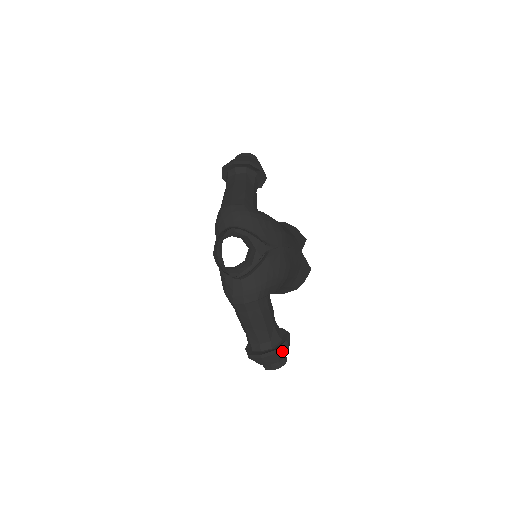
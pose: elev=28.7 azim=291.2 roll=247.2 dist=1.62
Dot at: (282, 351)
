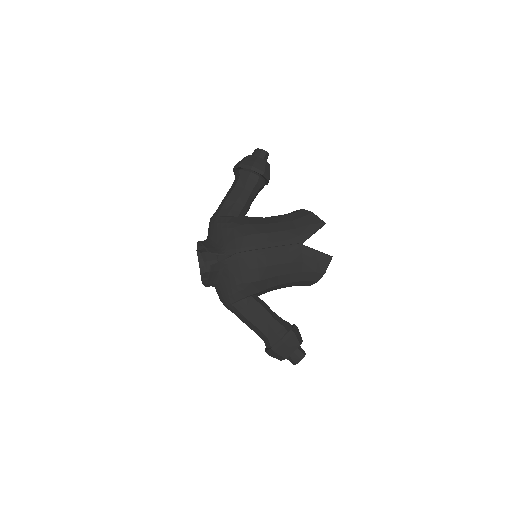
Dot at: (281, 349)
